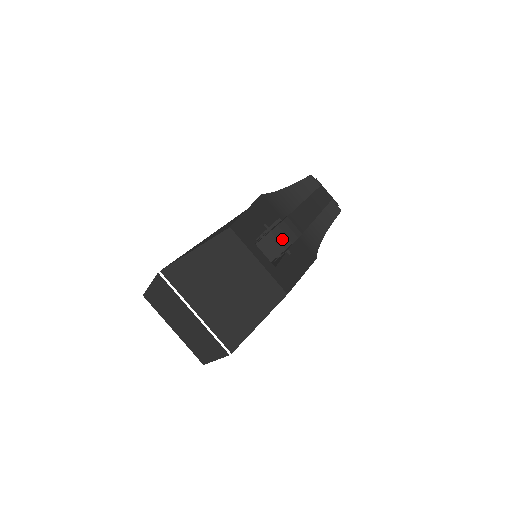
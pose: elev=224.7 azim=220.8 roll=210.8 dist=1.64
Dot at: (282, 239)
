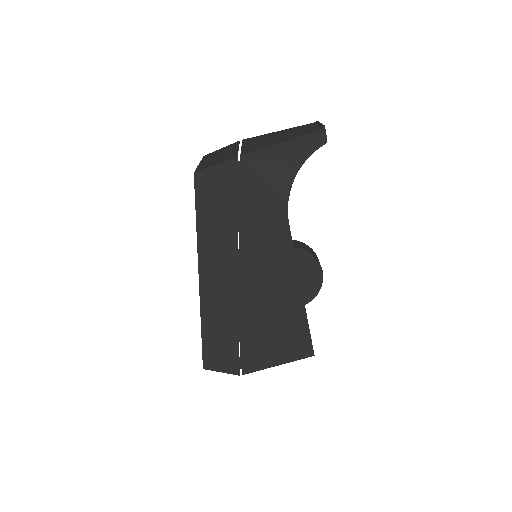
Dot at: occluded
